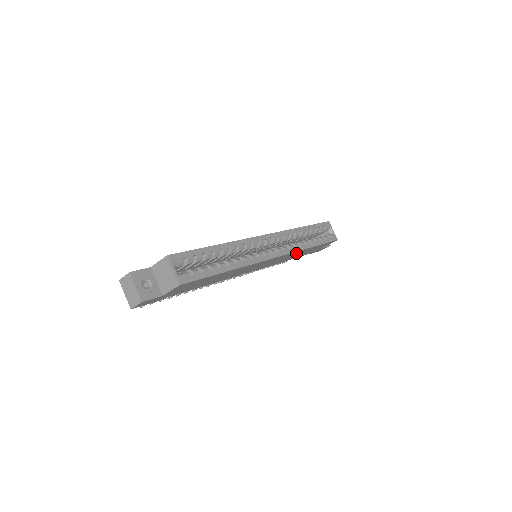
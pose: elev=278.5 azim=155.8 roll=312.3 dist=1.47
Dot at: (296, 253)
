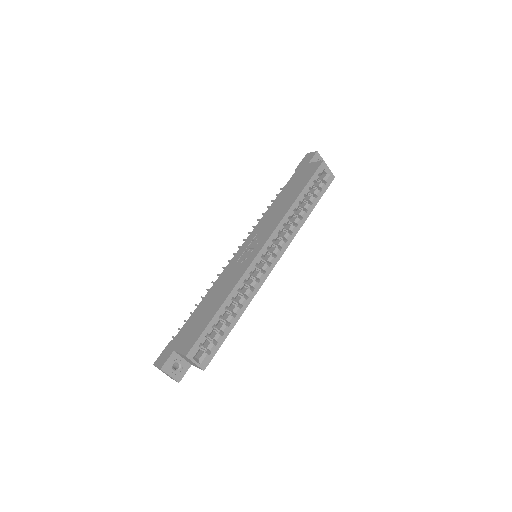
Dot at: occluded
